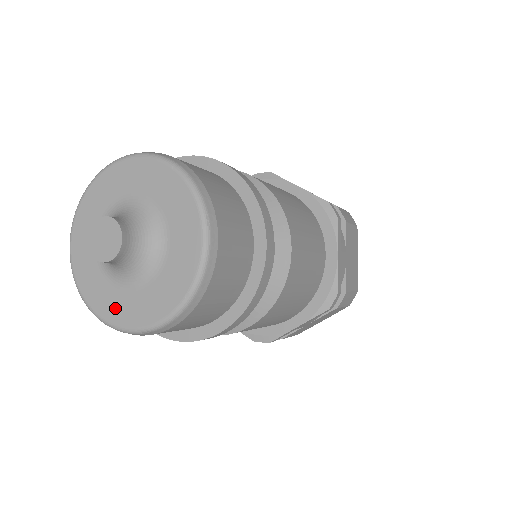
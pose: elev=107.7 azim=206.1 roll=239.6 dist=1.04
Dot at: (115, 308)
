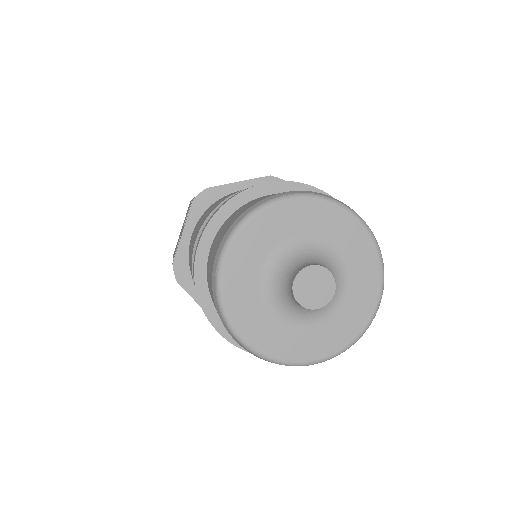
Dot at: (268, 338)
